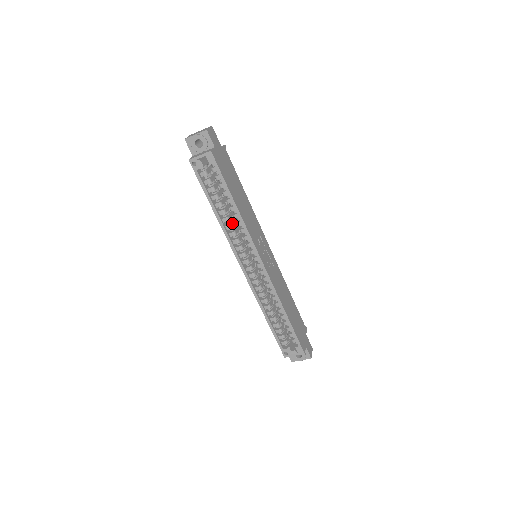
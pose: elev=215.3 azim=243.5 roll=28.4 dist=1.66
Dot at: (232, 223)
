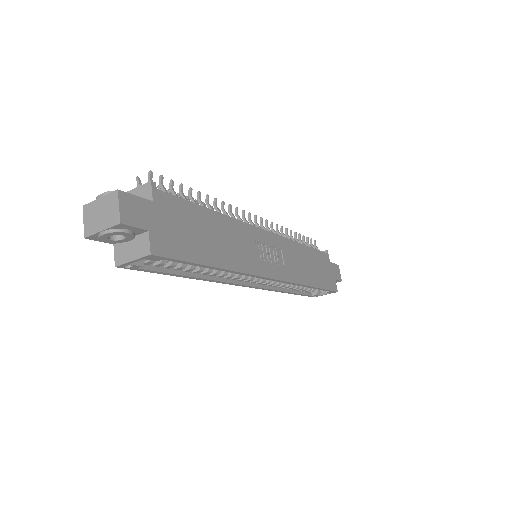
Dot at: occluded
